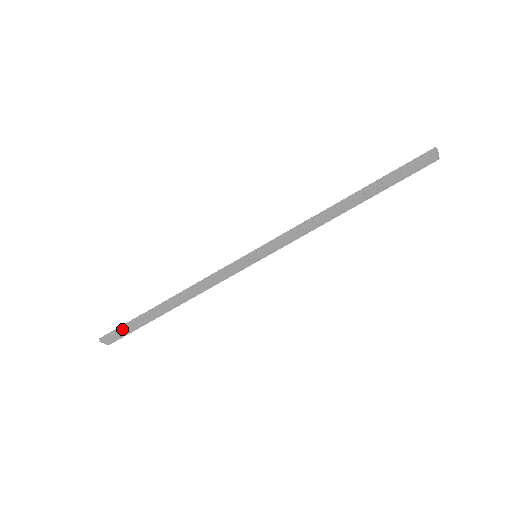
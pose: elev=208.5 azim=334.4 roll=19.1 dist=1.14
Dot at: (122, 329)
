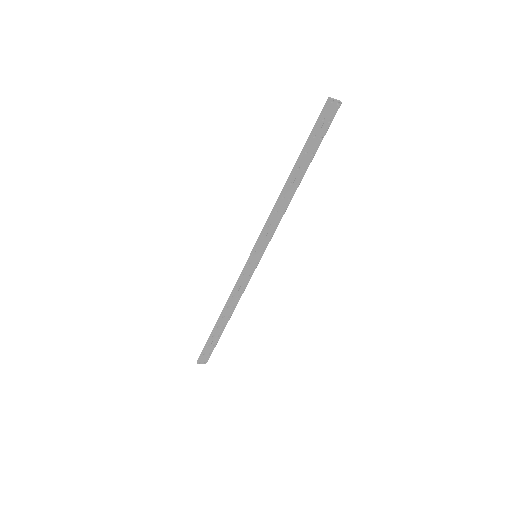
Dot at: (205, 349)
